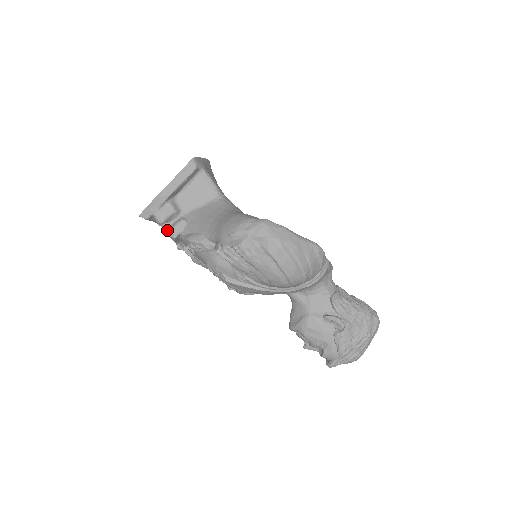
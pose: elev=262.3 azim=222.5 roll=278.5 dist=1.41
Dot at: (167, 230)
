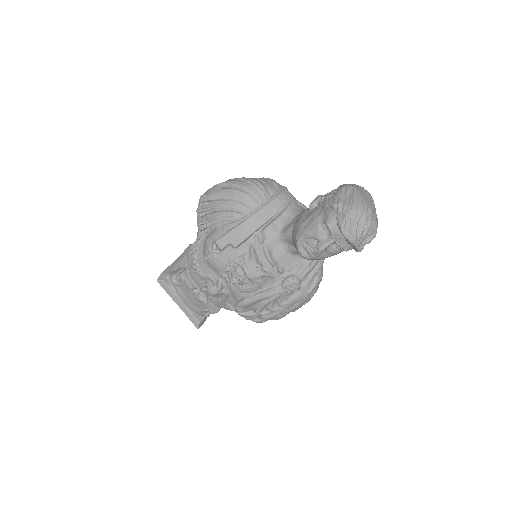
Dot at: (179, 278)
